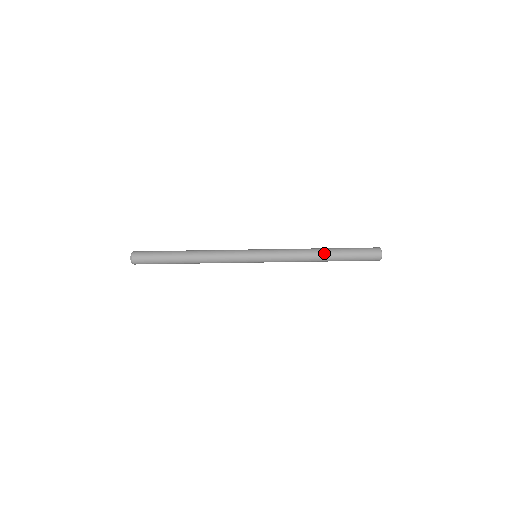
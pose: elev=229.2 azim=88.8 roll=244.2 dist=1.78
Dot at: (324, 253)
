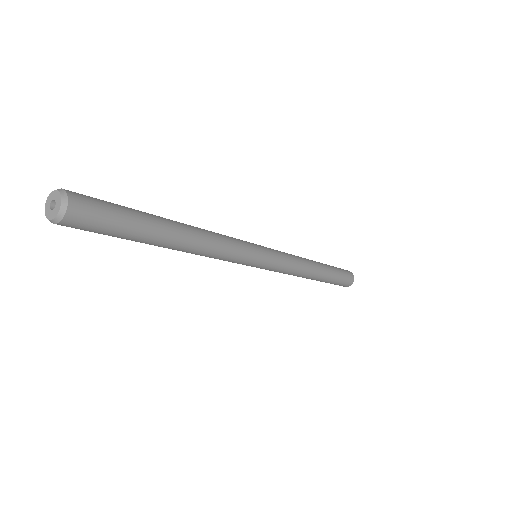
Dot at: (314, 279)
